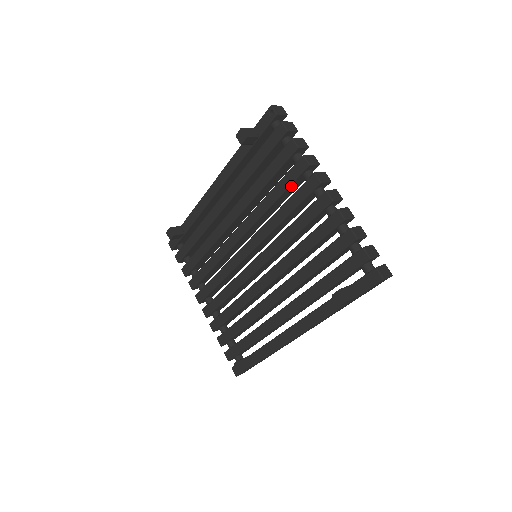
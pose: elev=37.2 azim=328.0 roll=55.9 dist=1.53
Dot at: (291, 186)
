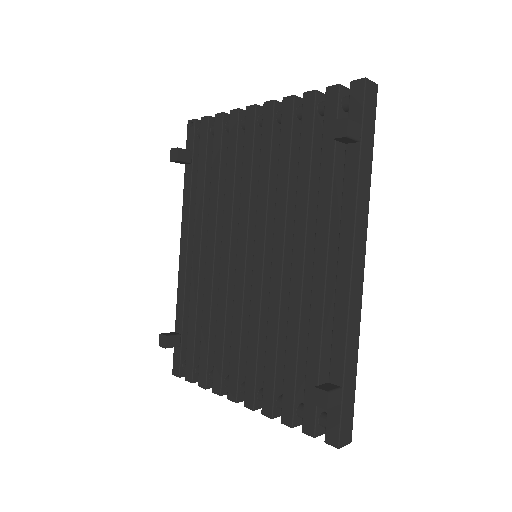
Dot at: (239, 146)
